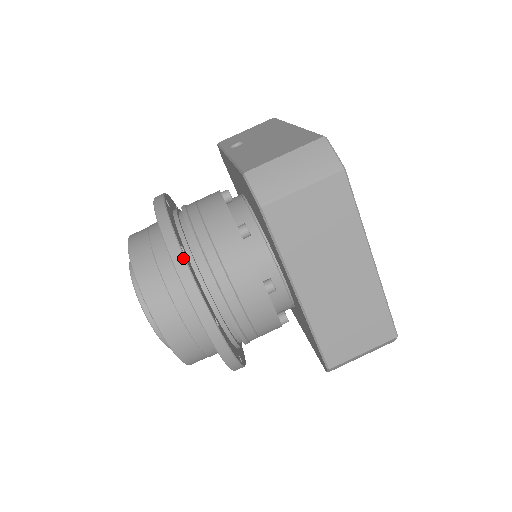
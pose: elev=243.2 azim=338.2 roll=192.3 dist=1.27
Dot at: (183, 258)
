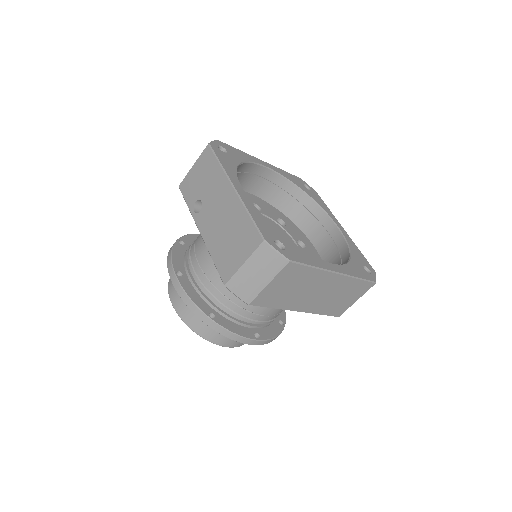
Dot at: (216, 324)
